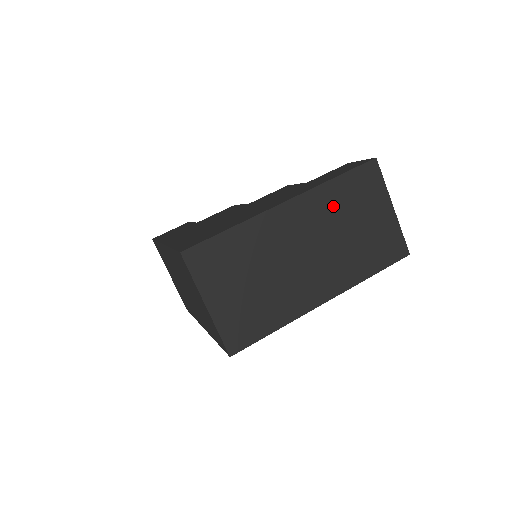
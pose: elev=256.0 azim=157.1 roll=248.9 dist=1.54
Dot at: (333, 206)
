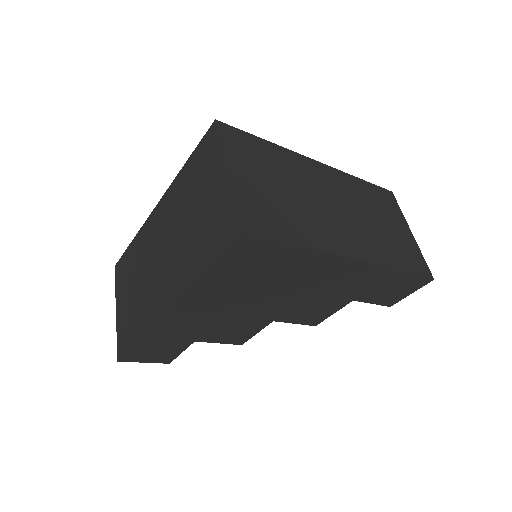
Dot at: (359, 194)
